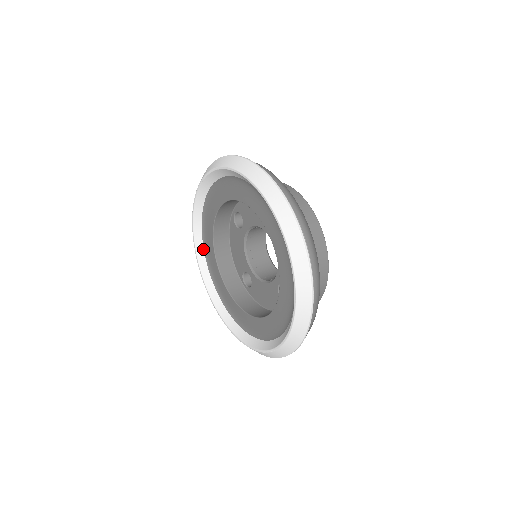
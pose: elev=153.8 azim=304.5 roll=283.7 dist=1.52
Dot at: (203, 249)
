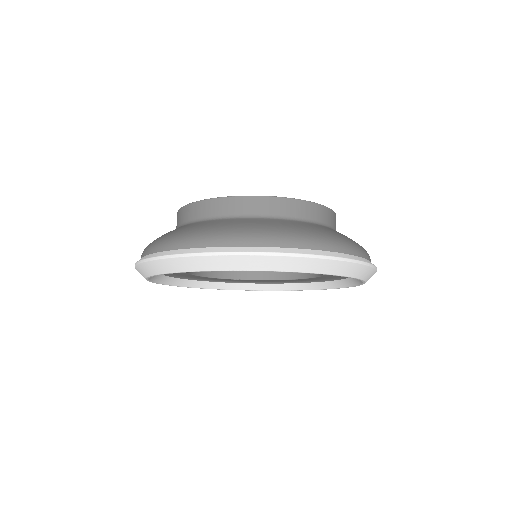
Dot at: (180, 279)
